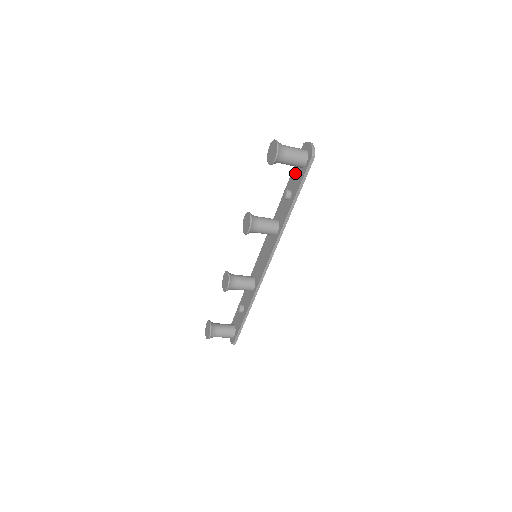
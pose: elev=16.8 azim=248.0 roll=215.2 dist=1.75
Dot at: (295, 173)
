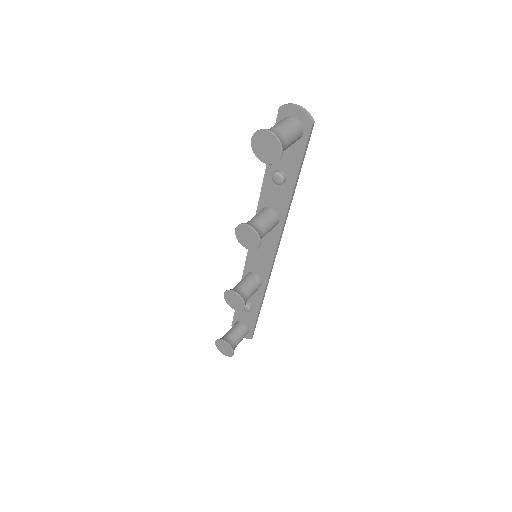
Dot at: occluded
